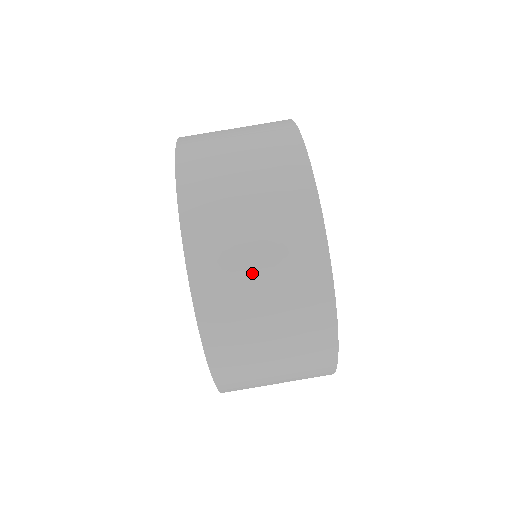
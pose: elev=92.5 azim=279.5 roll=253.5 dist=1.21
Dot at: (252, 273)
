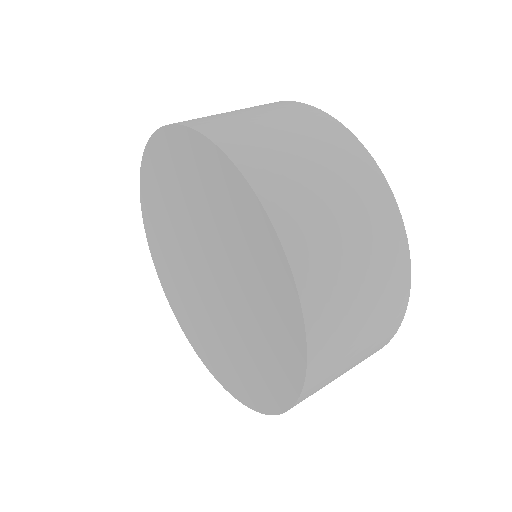
Dot at: (254, 119)
